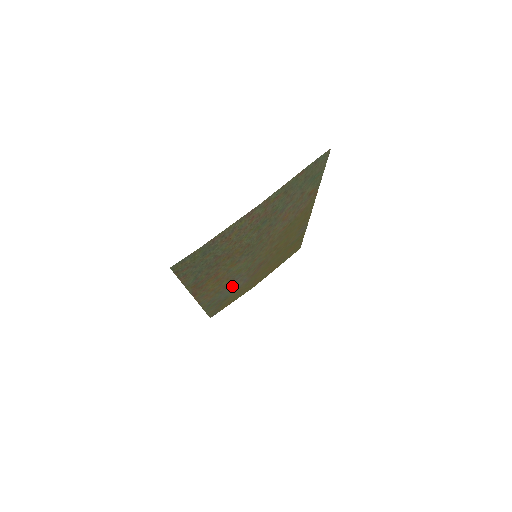
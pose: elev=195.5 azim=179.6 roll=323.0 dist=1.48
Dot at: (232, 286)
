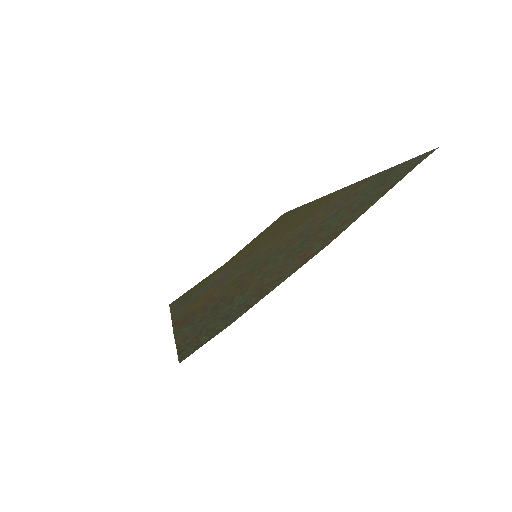
Dot at: (211, 283)
